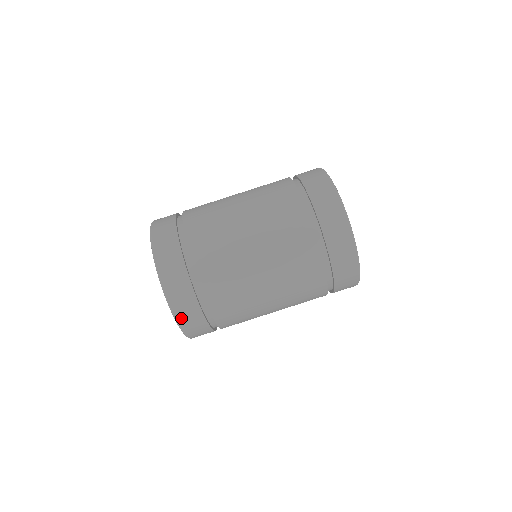
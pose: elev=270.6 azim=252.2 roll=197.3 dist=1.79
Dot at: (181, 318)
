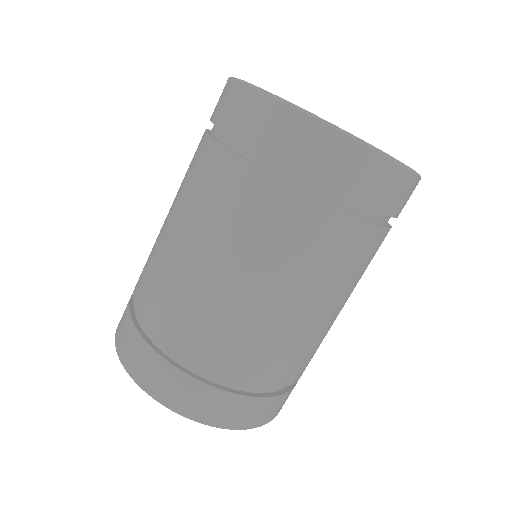
Dot at: (177, 404)
